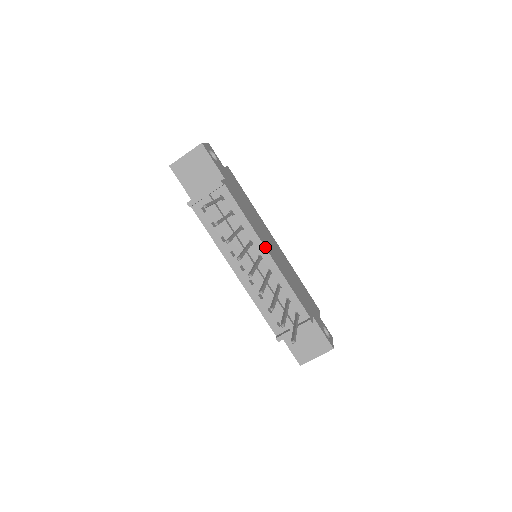
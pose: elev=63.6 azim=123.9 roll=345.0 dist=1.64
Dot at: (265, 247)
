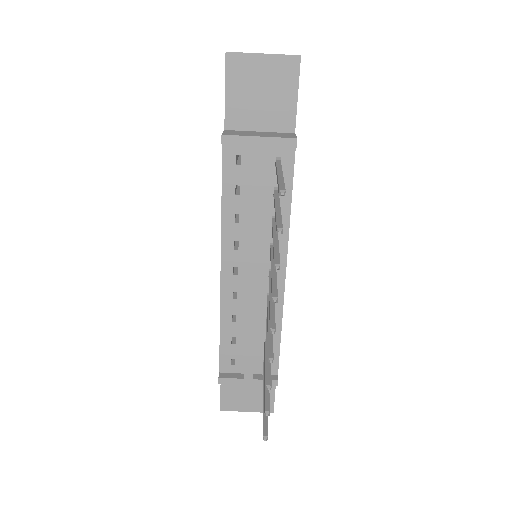
Dot at: (286, 264)
